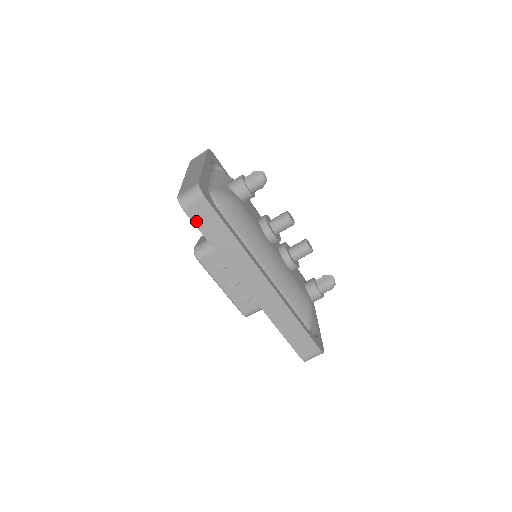
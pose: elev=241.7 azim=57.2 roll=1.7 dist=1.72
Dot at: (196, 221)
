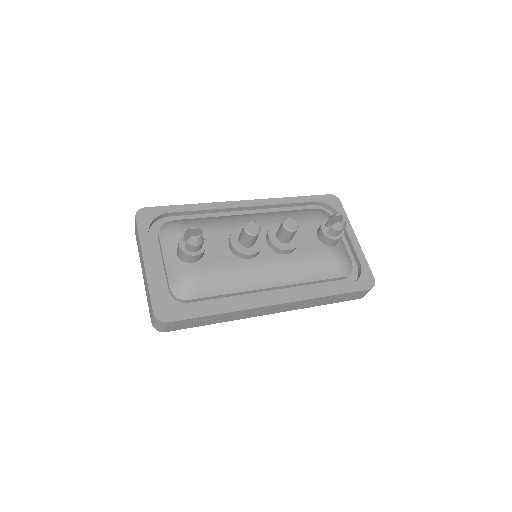
Dot at: (181, 328)
